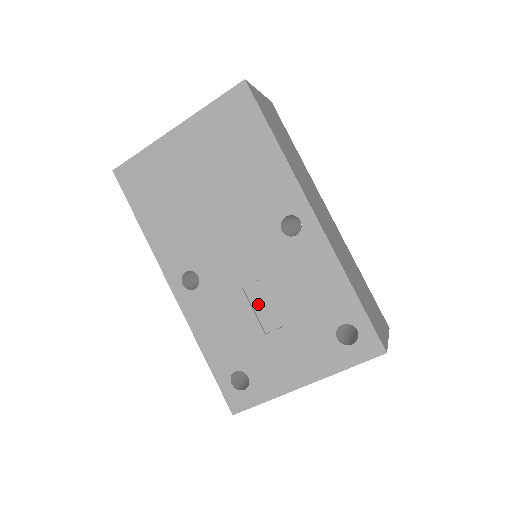
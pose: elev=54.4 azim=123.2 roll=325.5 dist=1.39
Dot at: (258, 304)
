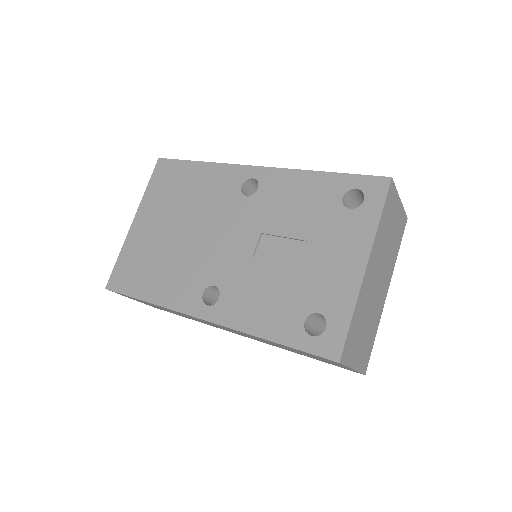
Dot at: (274, 255)
